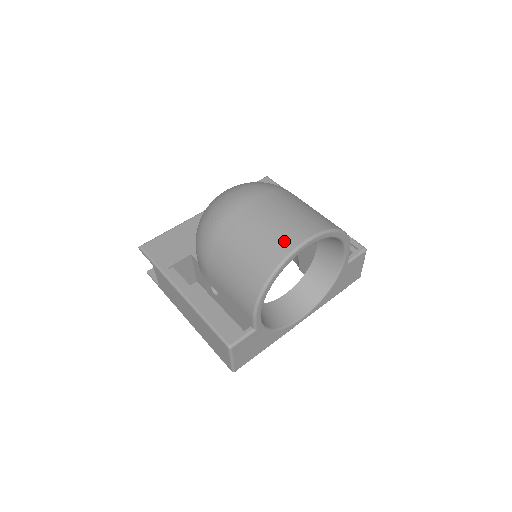
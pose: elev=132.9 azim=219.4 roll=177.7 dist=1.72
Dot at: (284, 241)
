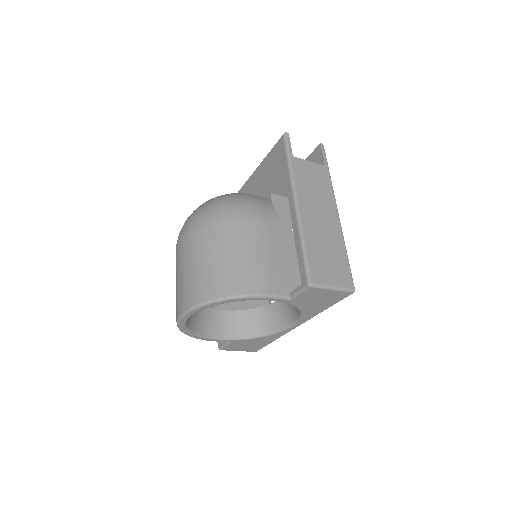
Dot at: (176, 308)
